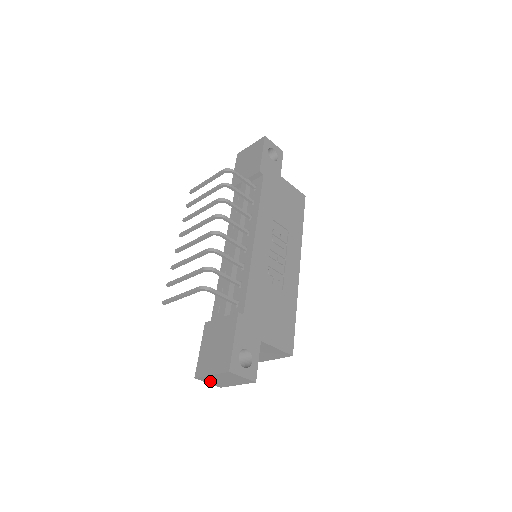
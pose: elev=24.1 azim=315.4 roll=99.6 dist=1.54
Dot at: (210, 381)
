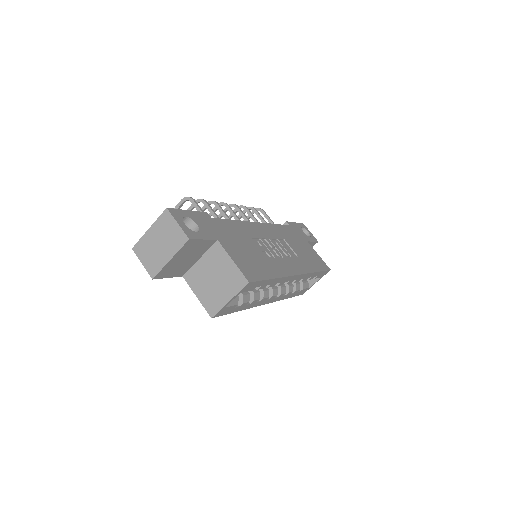
Dot at: (145, 255)
